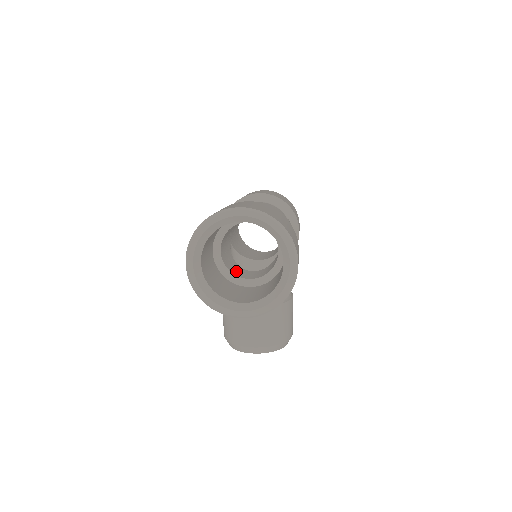
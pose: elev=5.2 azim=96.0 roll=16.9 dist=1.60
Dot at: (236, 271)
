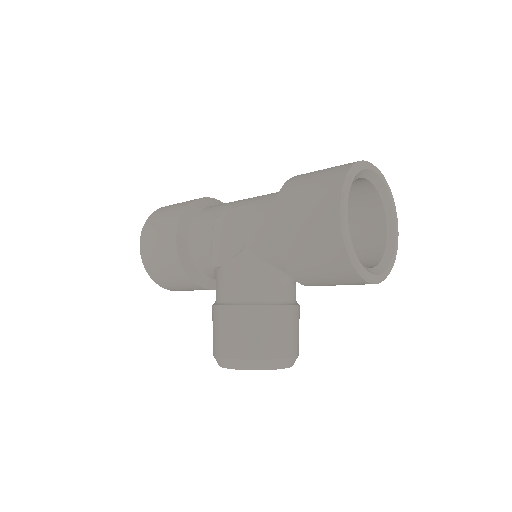
Dot at: occluded
